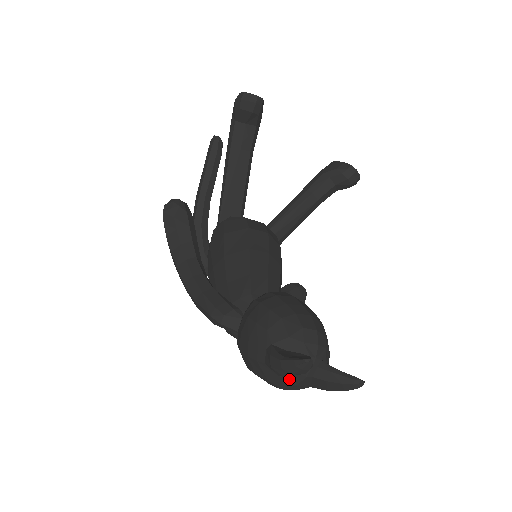
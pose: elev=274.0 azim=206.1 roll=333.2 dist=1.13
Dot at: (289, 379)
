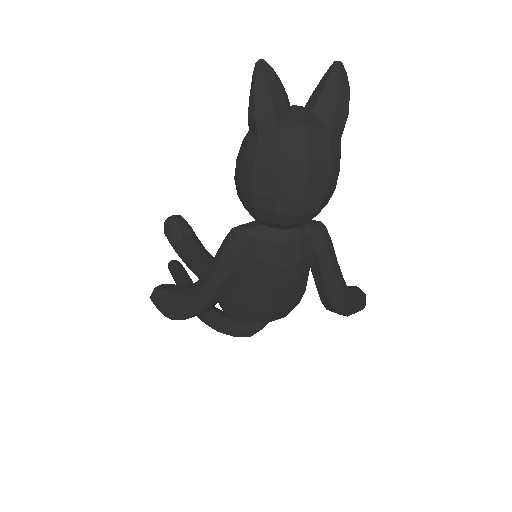
Dot at: (291, 124)
